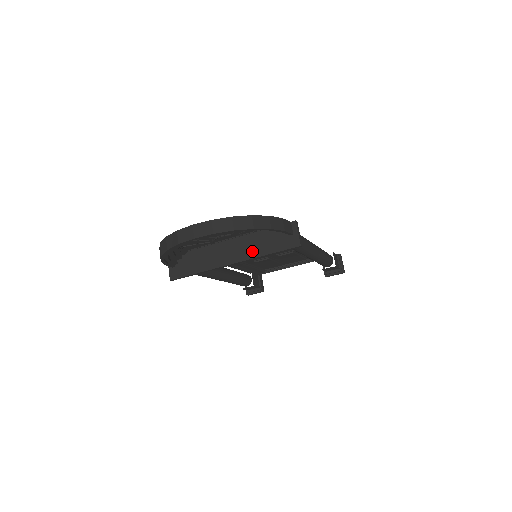
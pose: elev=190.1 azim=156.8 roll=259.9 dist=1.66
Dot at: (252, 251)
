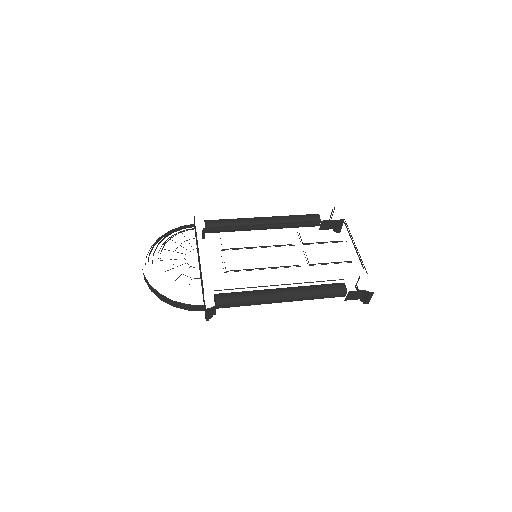
Dot at: (201, 282)
